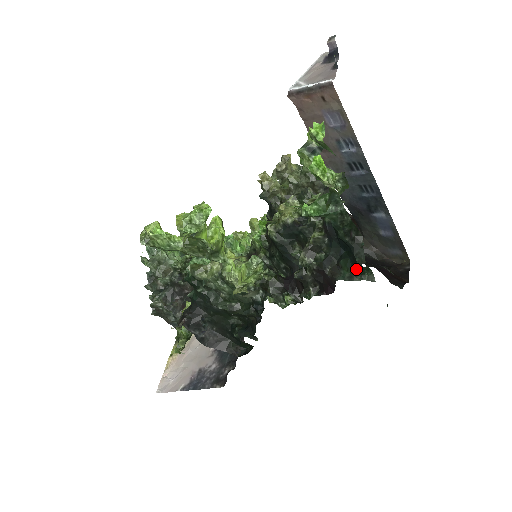
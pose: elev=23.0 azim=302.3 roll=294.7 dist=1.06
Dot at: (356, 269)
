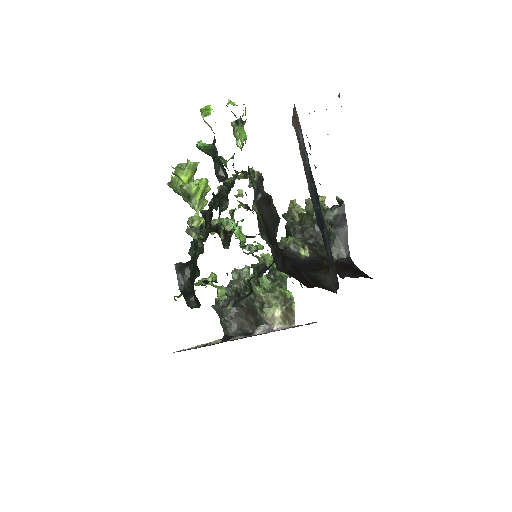
Dot at: (214, 200)
